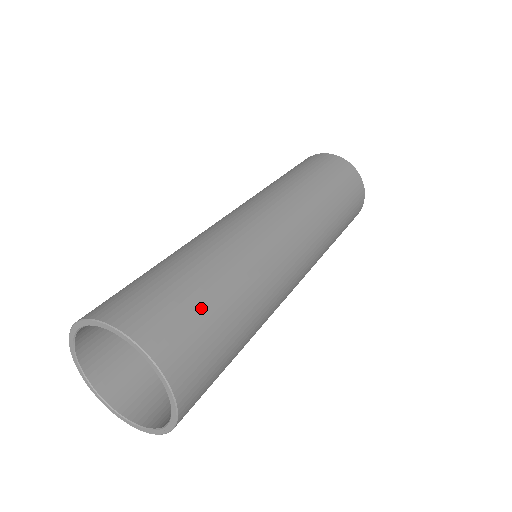
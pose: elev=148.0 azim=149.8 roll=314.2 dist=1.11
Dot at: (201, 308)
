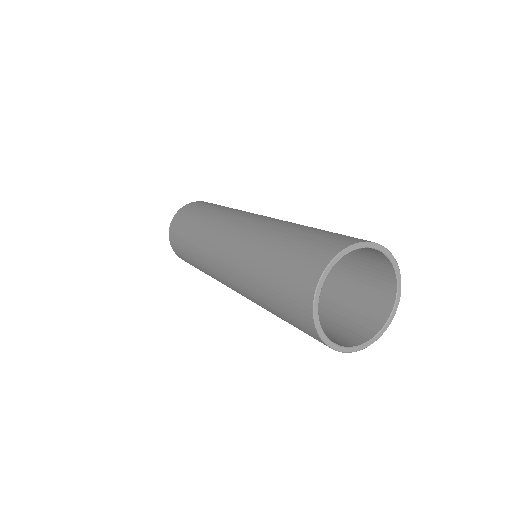
Dot at: (311, 236)
